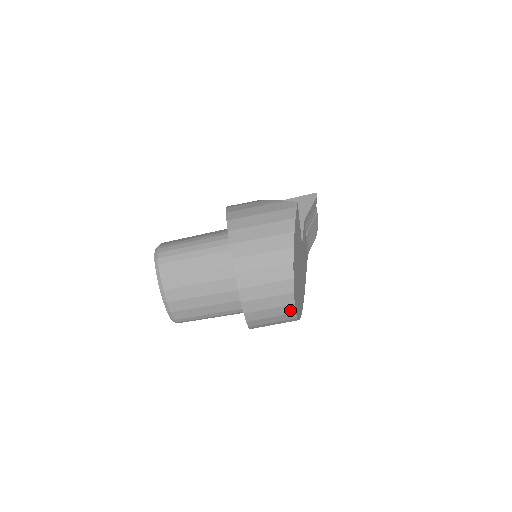
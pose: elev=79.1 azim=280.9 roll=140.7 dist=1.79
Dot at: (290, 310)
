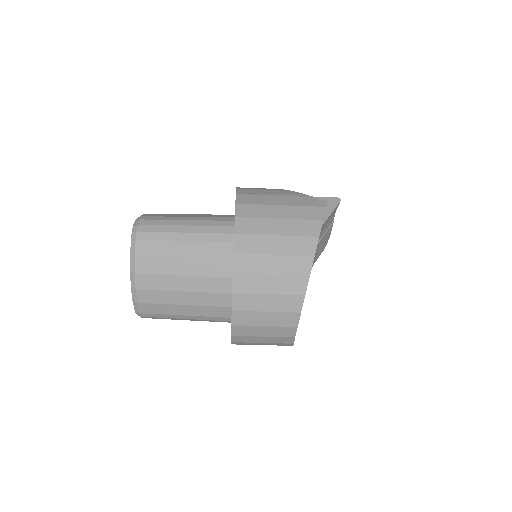
Dot at: (289, 333)
